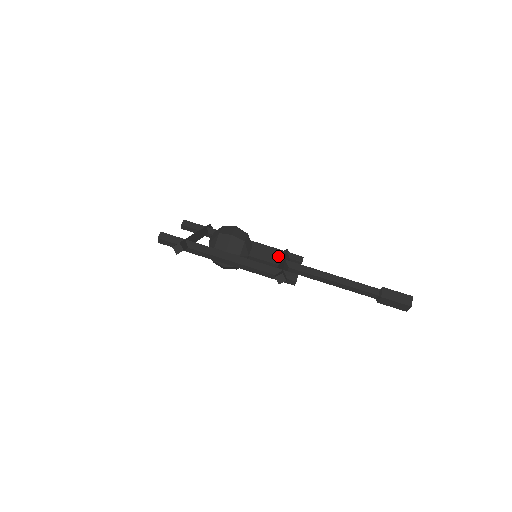
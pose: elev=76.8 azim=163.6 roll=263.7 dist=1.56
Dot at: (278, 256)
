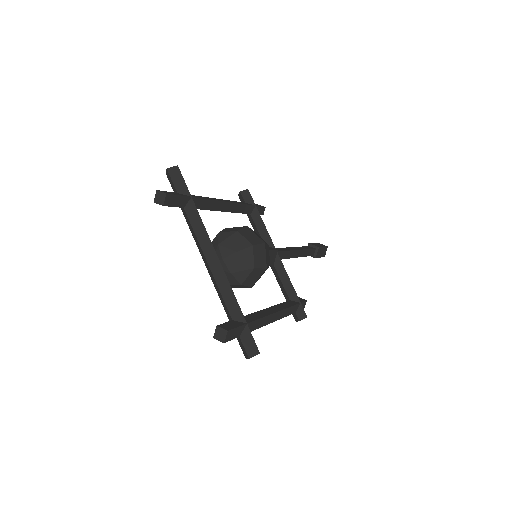
Dot at: (276, 253)
